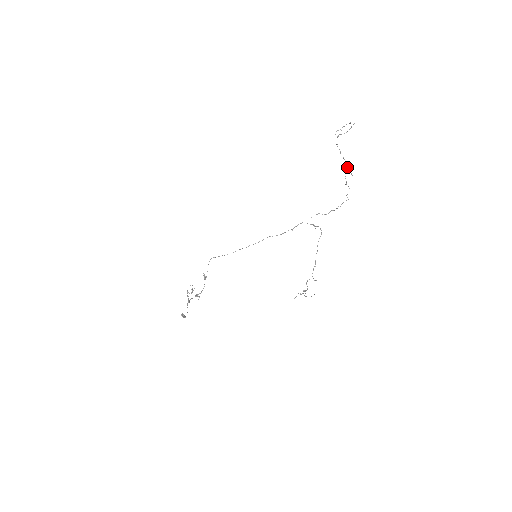
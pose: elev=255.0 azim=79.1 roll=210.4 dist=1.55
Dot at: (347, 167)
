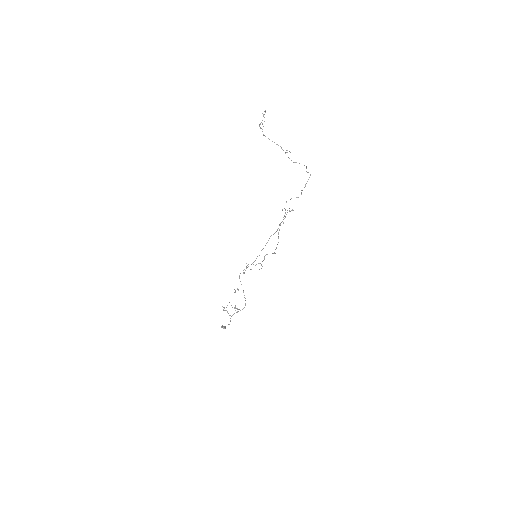
Dot at: (281, 148)
